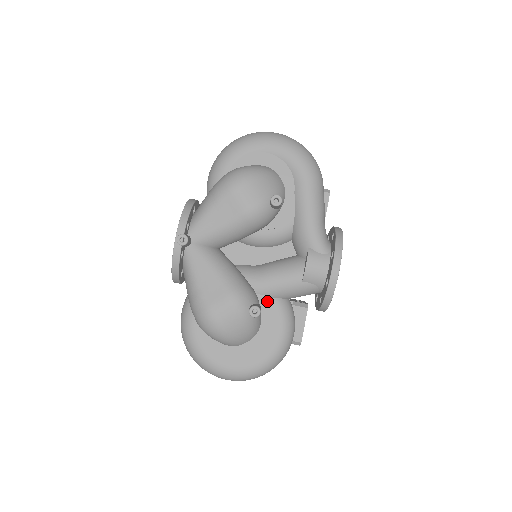
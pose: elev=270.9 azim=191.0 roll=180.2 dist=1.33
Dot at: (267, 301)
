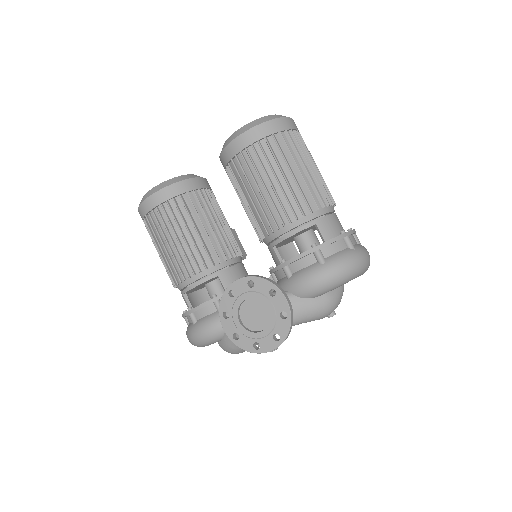
Dot at: occluded
